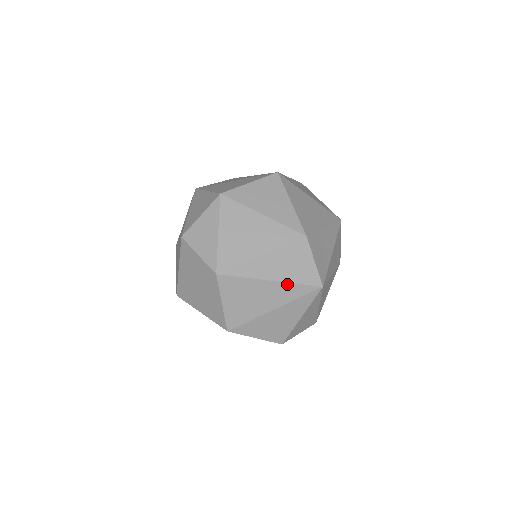
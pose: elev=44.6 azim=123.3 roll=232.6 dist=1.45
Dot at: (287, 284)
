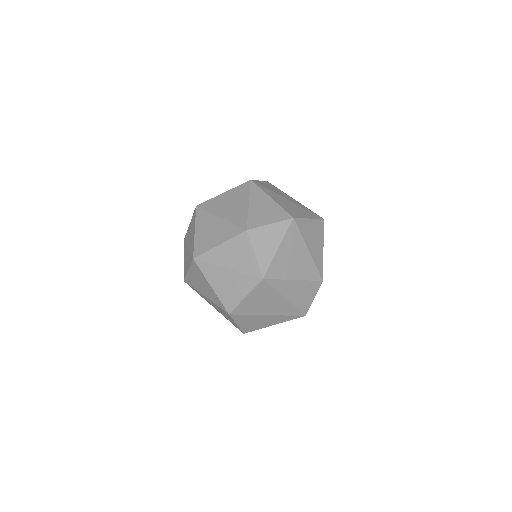
Dot at: (291, 305)
